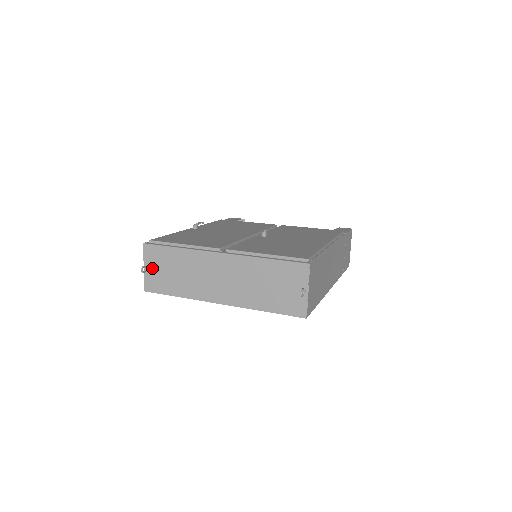
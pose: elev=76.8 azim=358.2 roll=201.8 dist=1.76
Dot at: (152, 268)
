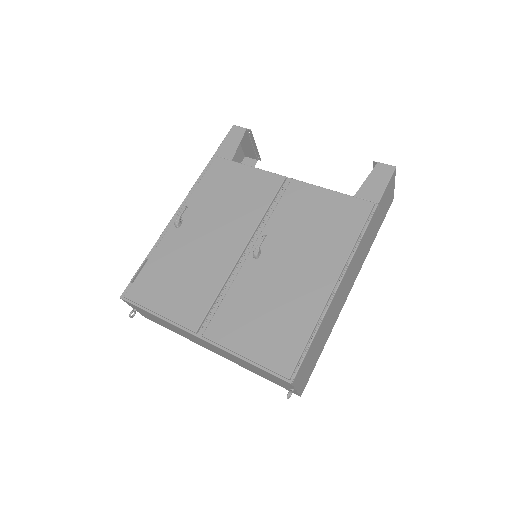
Dot at: occluded
